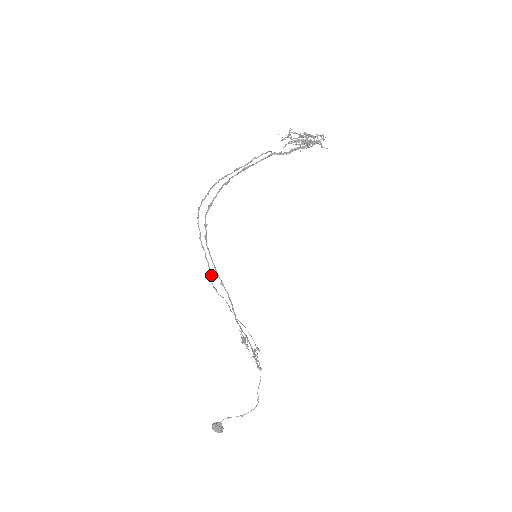
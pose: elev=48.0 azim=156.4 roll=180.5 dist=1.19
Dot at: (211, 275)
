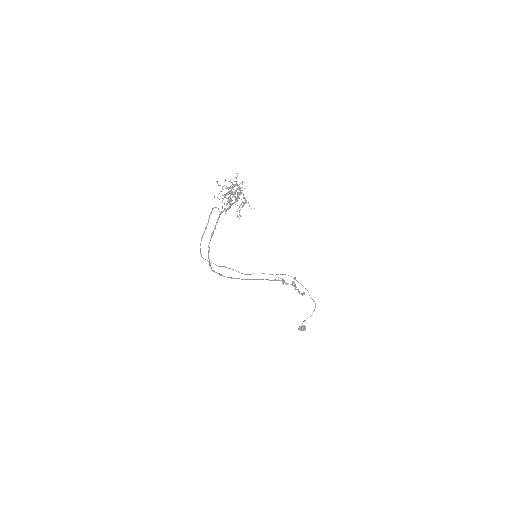
Dot at: occluded
